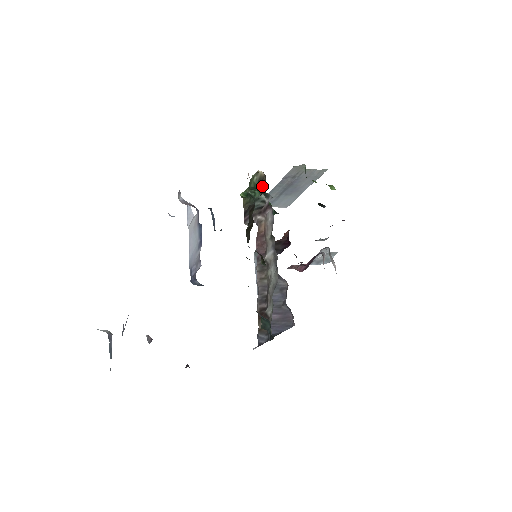
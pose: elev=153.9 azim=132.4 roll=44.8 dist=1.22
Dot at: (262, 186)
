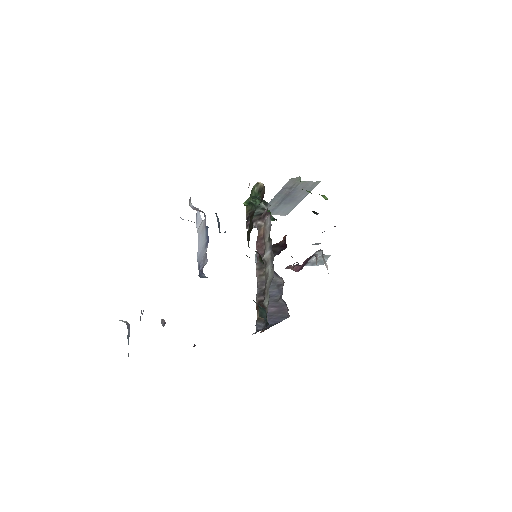
Dot at: (261, 195)
